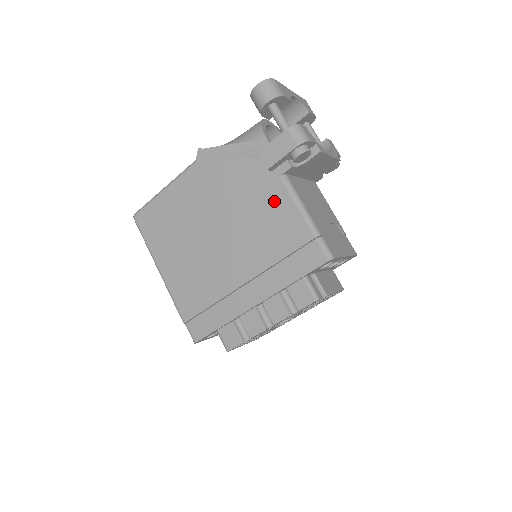
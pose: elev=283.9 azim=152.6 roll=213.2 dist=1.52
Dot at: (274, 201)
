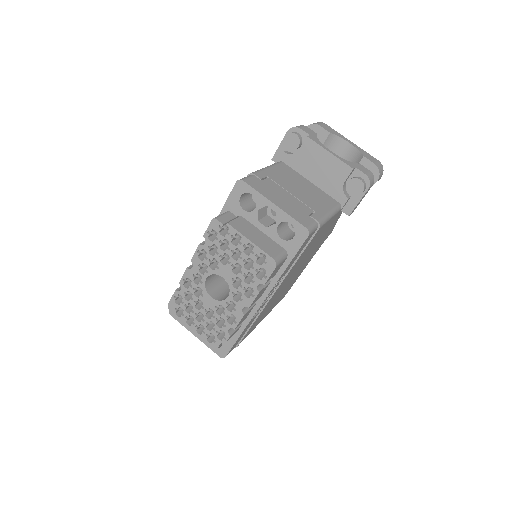
Dot at: occluded
